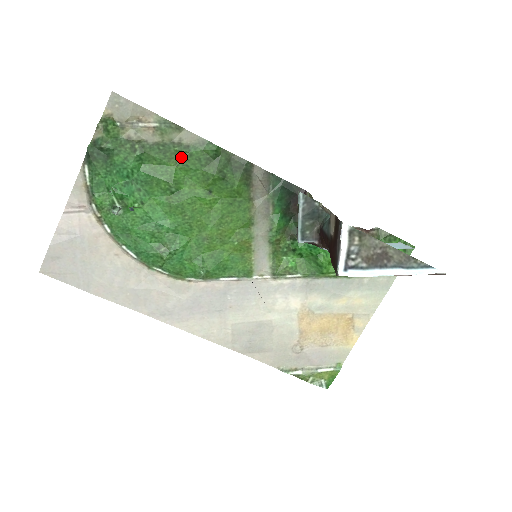
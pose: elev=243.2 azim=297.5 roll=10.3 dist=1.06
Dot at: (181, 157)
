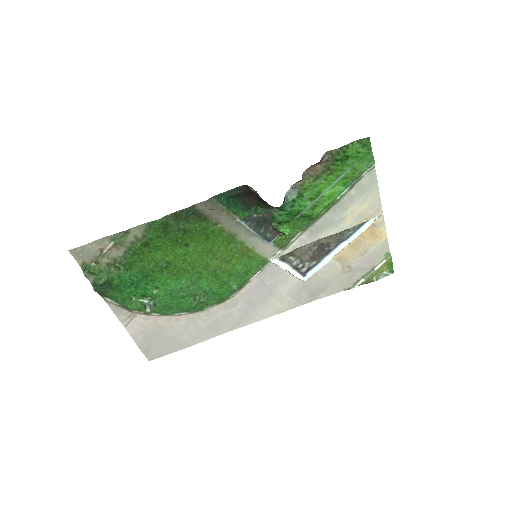
Dot at: (147, 246)
